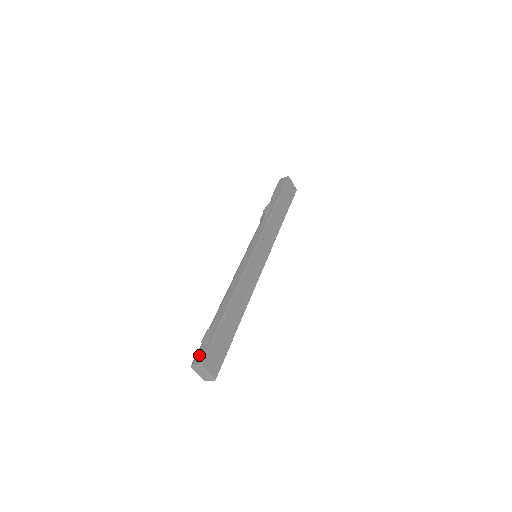
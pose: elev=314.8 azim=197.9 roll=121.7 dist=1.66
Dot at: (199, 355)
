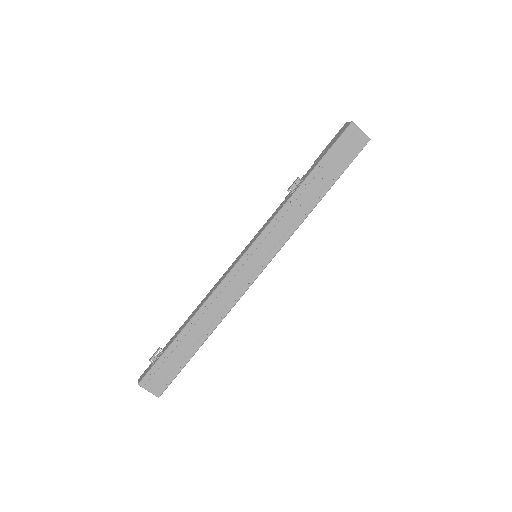
Dot at: (145, 371)
